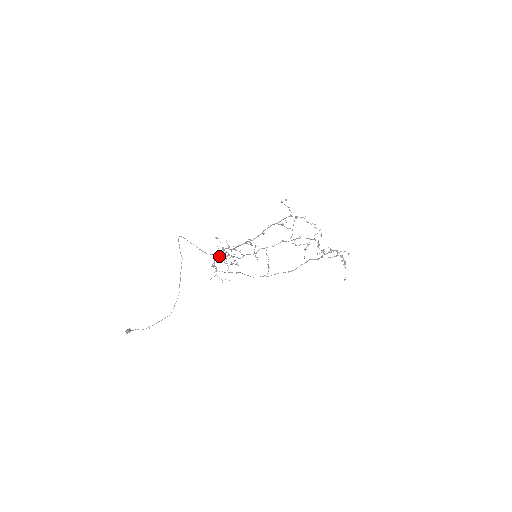
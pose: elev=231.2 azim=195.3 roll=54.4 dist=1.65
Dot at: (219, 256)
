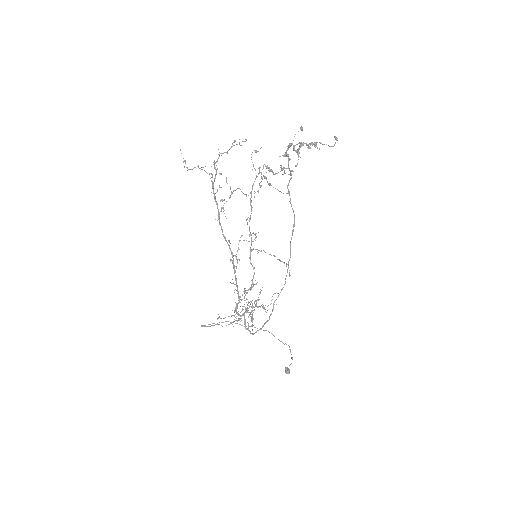
Dot at: (244, 323)
